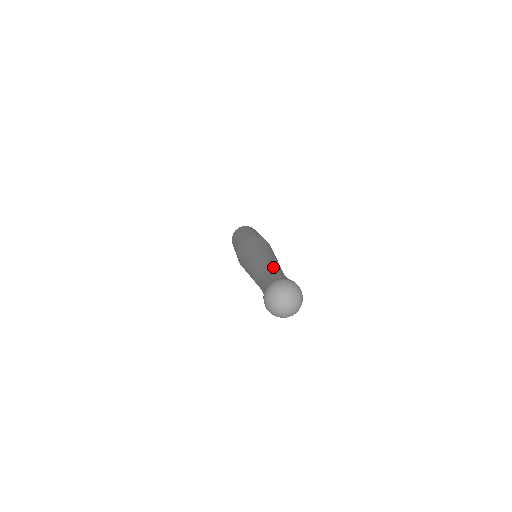
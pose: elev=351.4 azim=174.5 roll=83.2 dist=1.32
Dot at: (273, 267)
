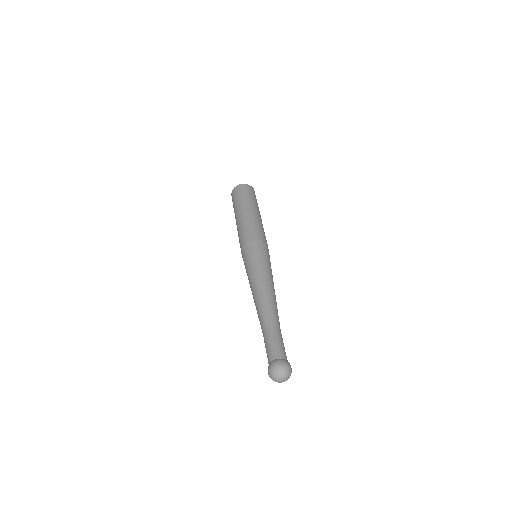
Dot at: (268, 325)
